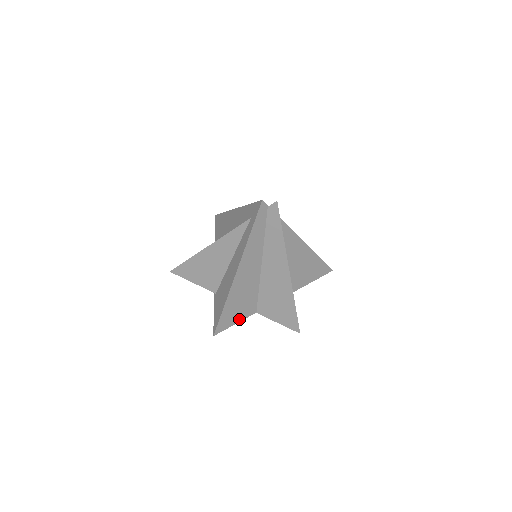
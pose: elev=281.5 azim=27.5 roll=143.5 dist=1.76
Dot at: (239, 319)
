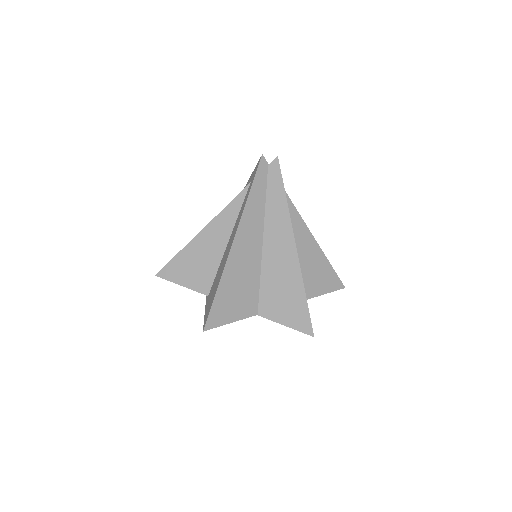
Dot at: (236, 317)
